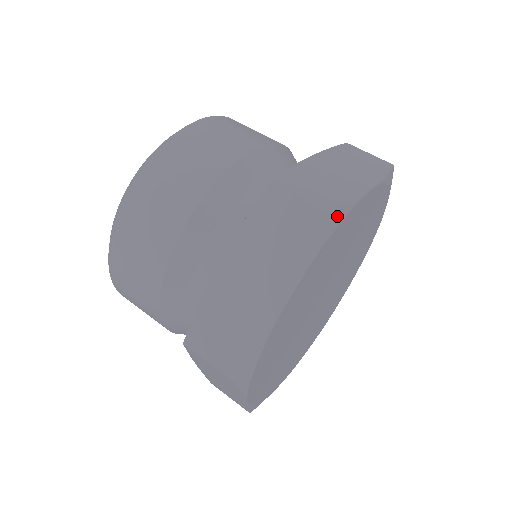
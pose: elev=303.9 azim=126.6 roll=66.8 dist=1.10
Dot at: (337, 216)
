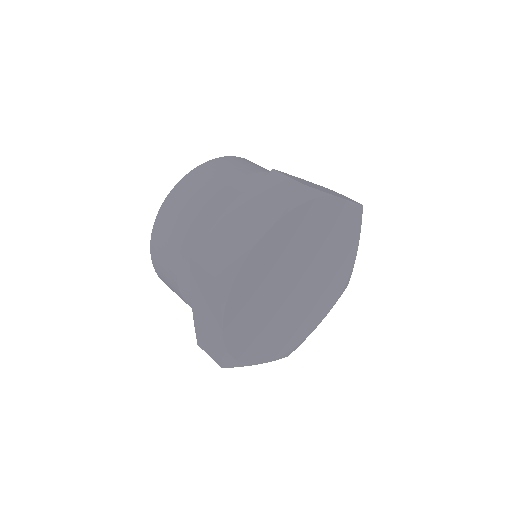
Dot at: (229, 275)
